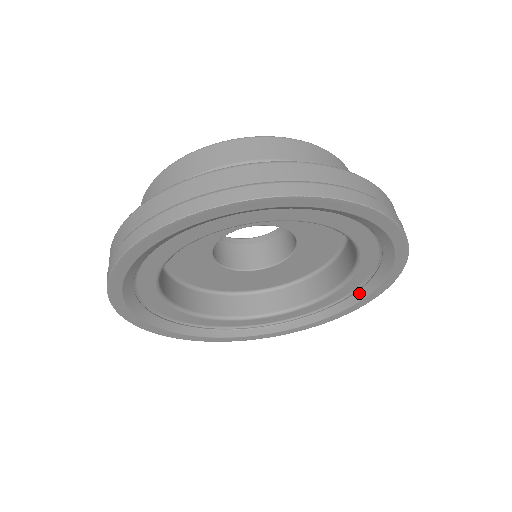
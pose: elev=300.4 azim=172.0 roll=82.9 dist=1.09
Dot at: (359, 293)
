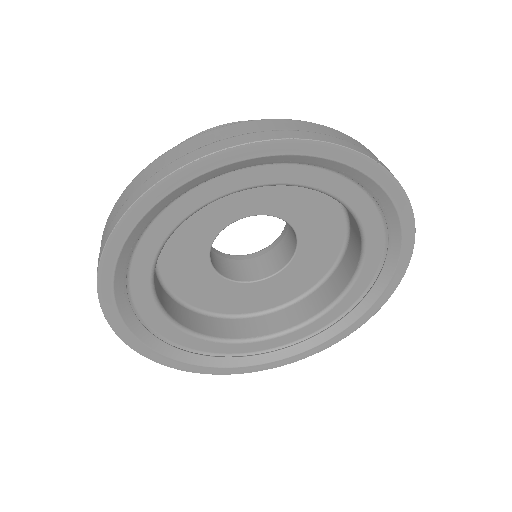
Dot at: (352, 313)
